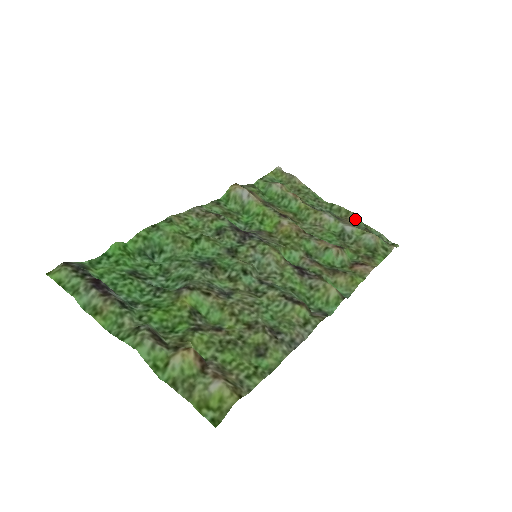
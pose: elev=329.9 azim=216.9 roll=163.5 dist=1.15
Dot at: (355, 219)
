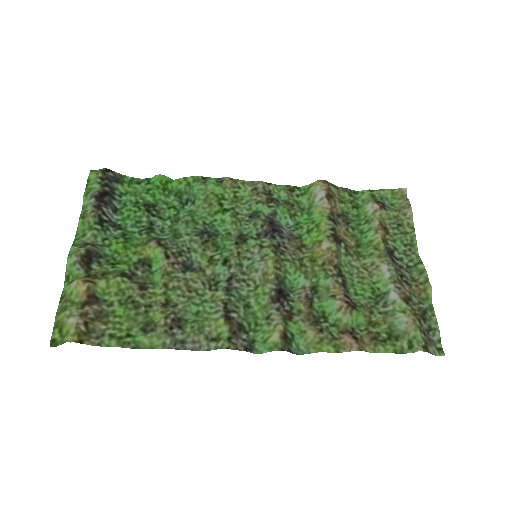
Dot at: (426, 293)
